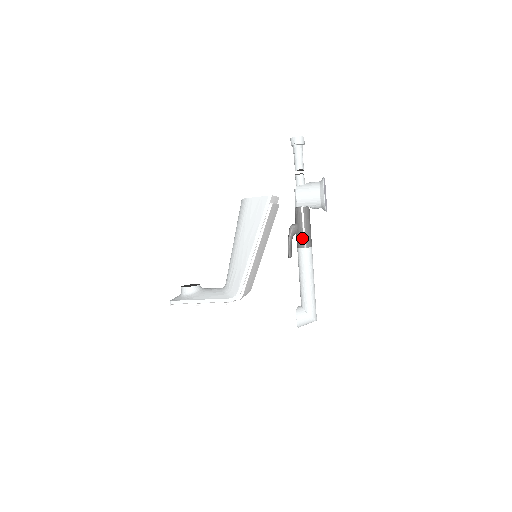
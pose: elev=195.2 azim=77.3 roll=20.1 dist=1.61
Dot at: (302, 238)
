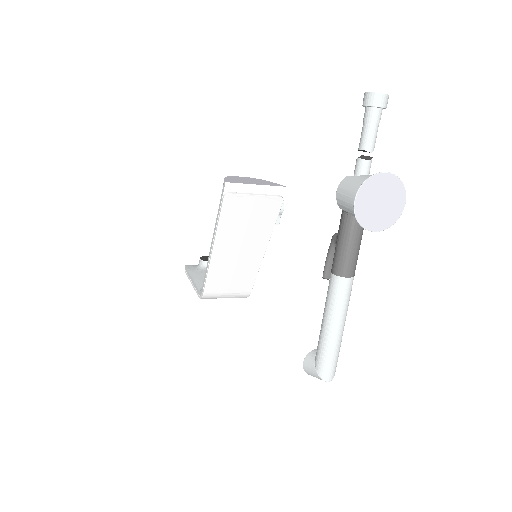
Dot at: (334, 258)
